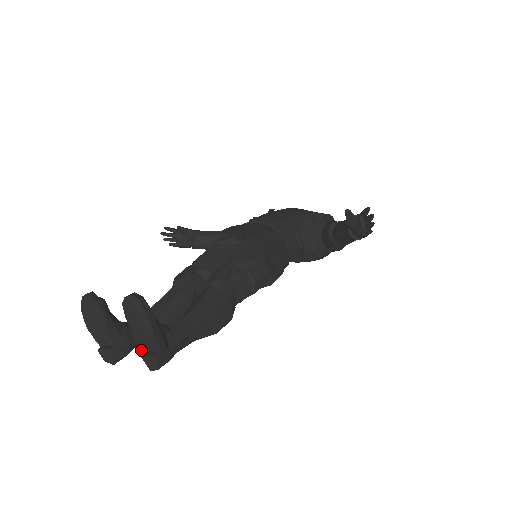
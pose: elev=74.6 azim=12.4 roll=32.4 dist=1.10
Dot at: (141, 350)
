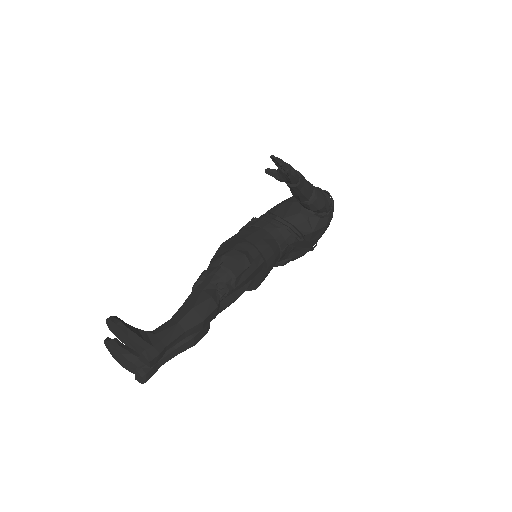
Dot at: (140, 357)
